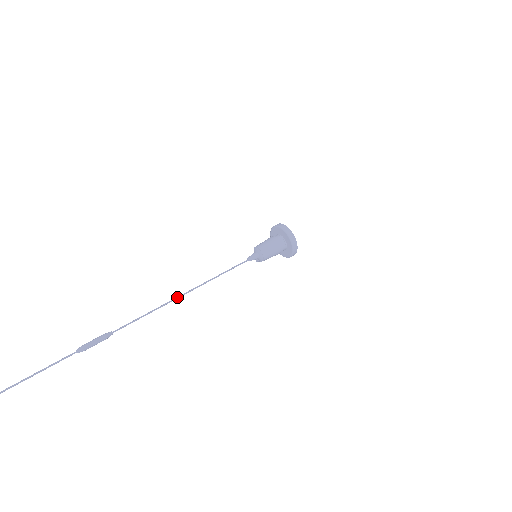
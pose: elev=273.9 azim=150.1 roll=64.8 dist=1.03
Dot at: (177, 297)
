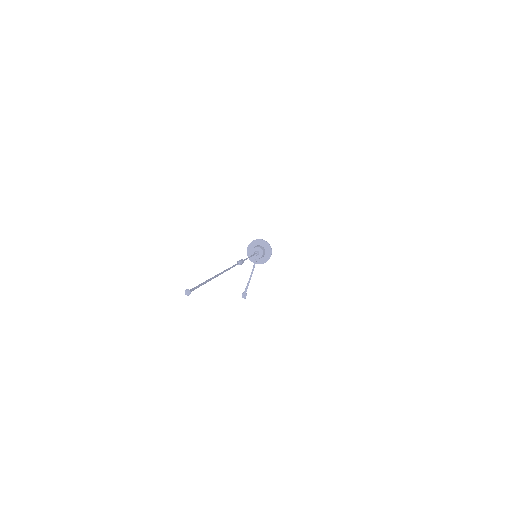
Dot at: occluded
